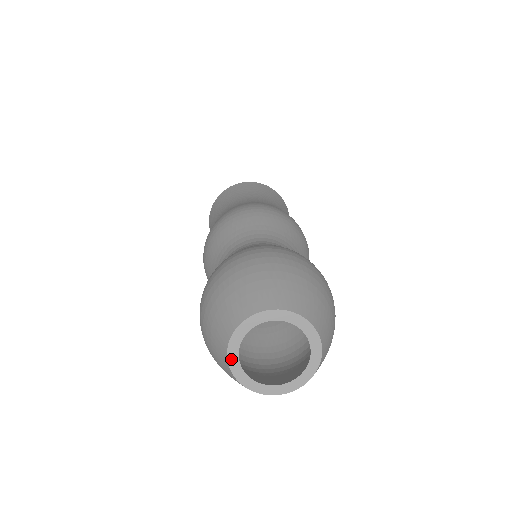
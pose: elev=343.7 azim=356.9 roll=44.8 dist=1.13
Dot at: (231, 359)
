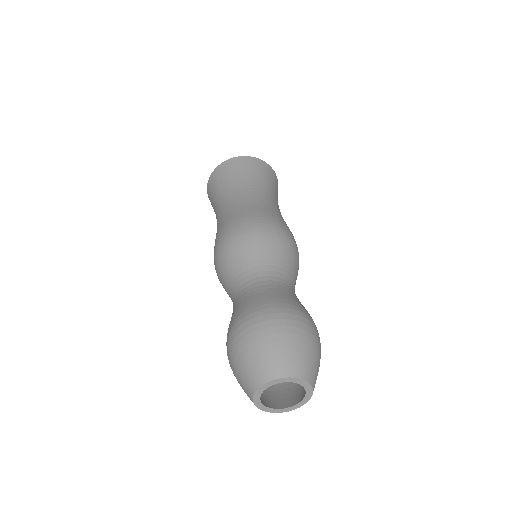
Dot at: (256, 396)
